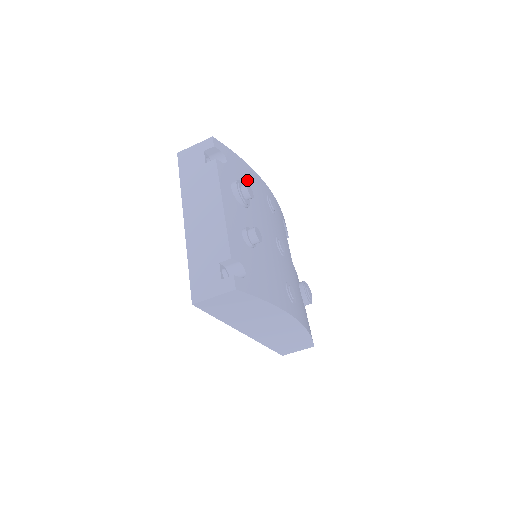
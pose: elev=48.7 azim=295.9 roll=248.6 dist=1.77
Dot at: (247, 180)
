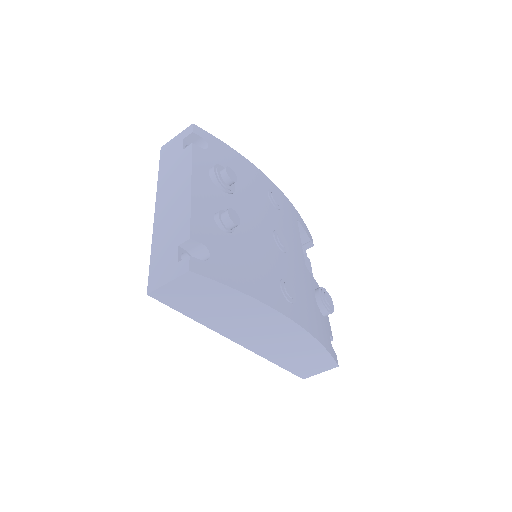
Dot at: (237, 169)
